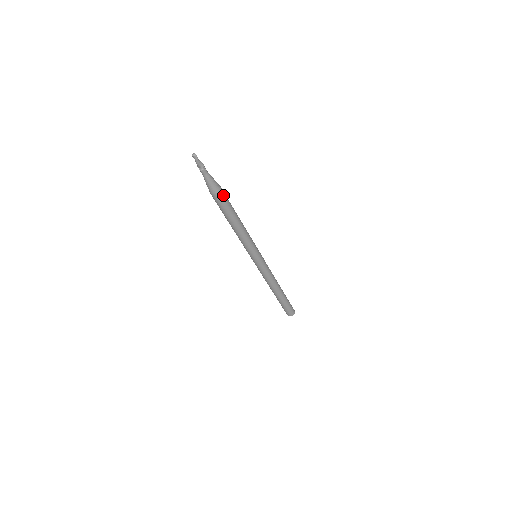
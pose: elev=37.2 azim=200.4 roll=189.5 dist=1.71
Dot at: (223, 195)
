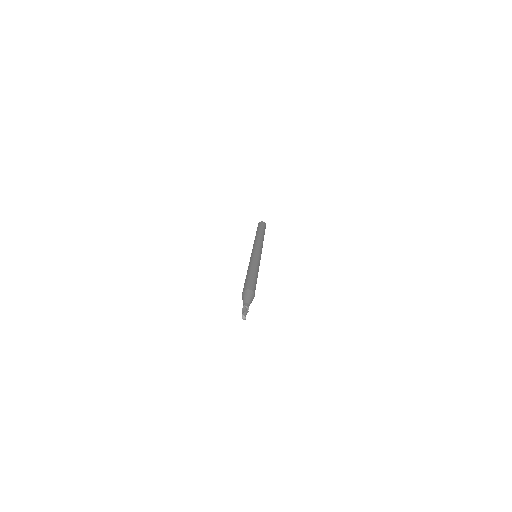
Dot at: occluded
